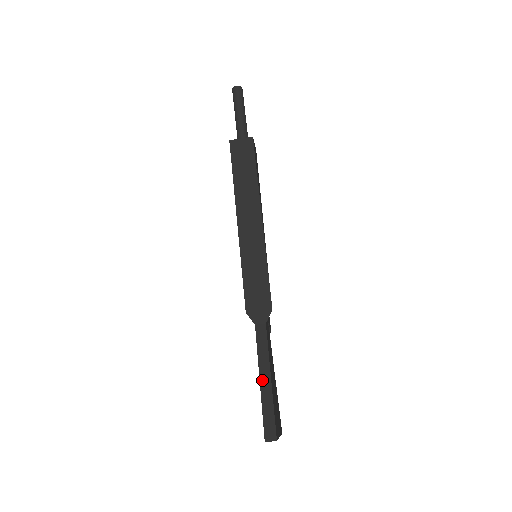
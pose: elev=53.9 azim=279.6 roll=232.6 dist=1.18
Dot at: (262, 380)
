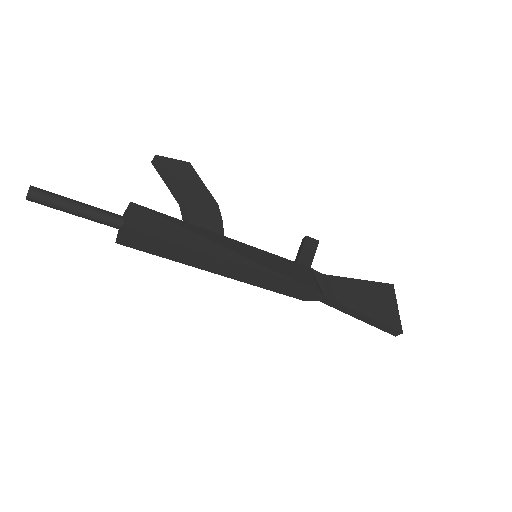
Dot at: (360, 319)
